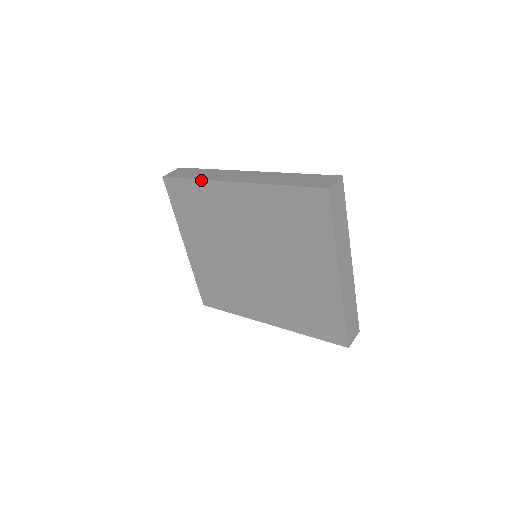
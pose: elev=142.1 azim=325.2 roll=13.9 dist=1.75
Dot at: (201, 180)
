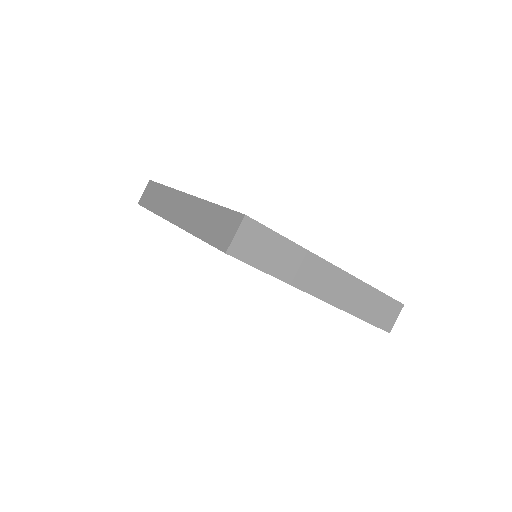
Dot at: (156, 214)
